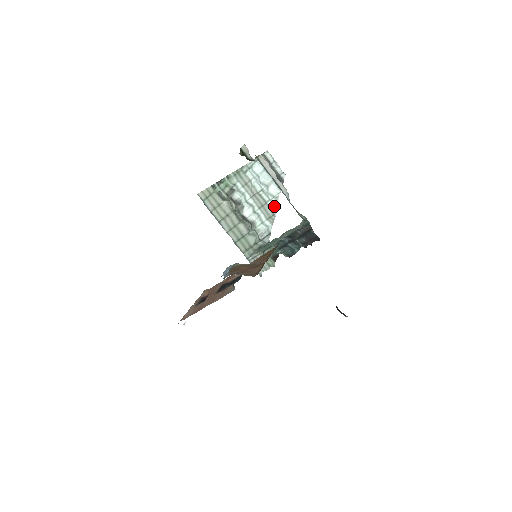
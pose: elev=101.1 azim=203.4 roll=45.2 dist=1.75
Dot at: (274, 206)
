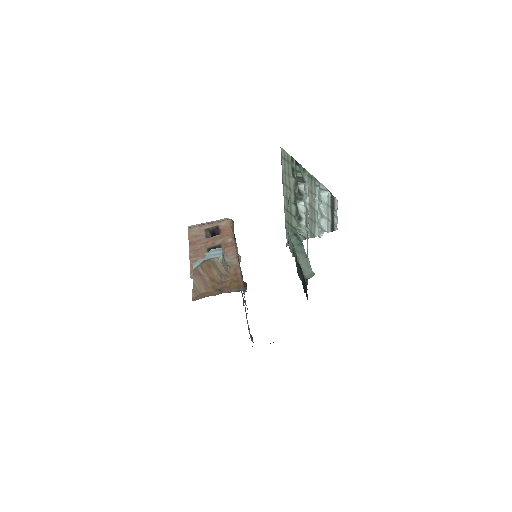
Dot at: (318, 232)
